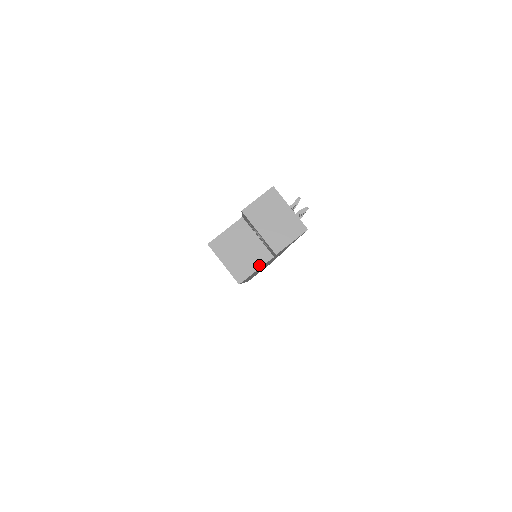
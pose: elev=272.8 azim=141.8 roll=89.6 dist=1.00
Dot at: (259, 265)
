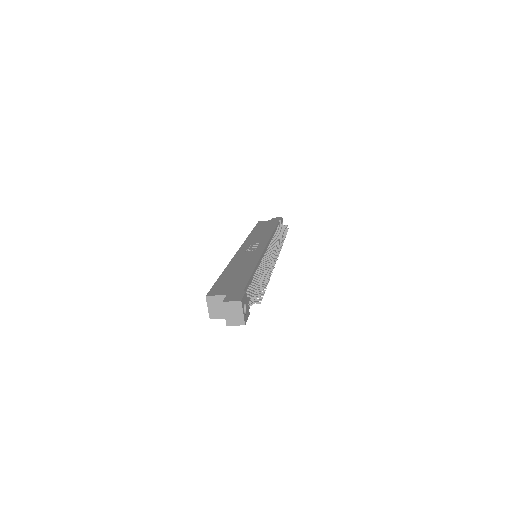
Dot at: (222, 317)
